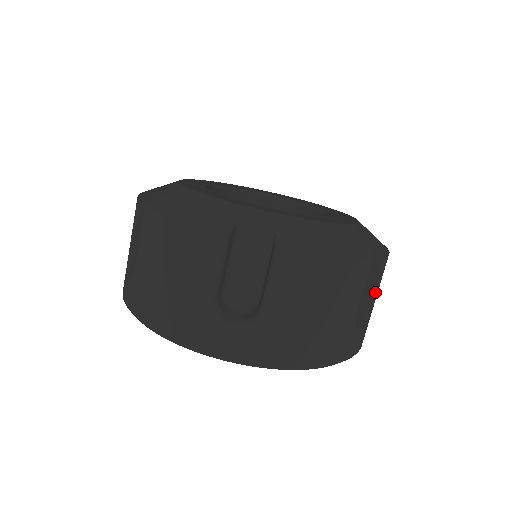
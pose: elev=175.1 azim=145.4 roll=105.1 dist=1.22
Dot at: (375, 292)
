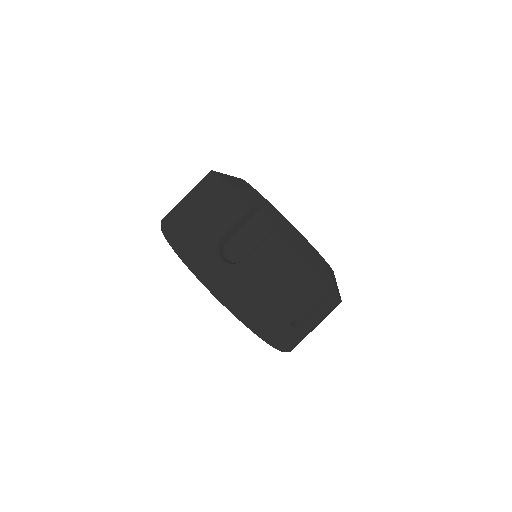
Dot at: occluded
